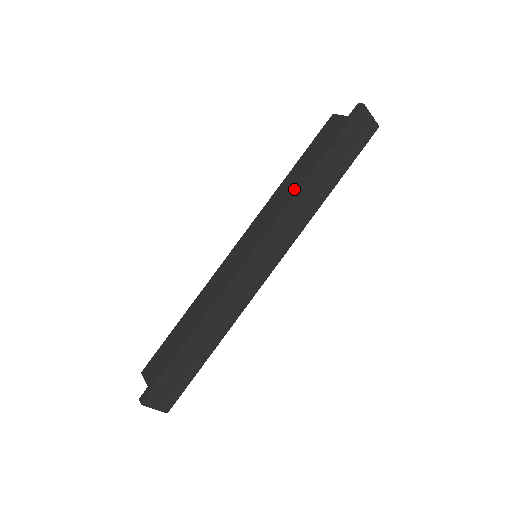
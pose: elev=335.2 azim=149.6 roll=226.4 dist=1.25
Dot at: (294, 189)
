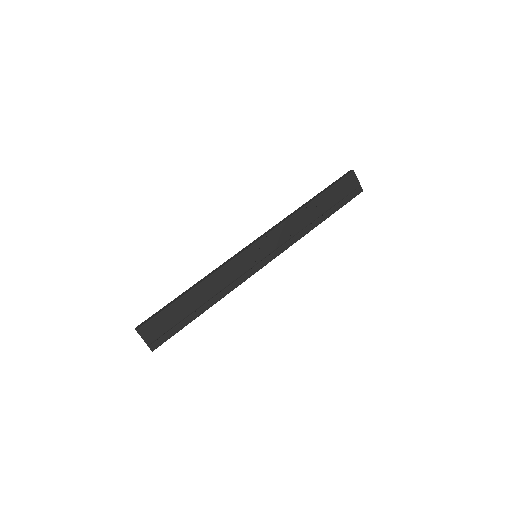
Dot at: (295, 211)
